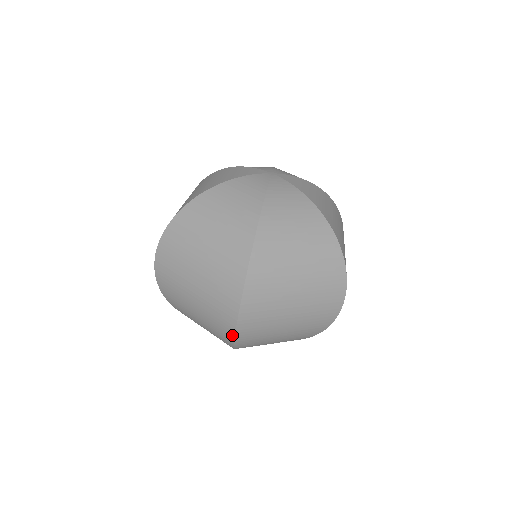
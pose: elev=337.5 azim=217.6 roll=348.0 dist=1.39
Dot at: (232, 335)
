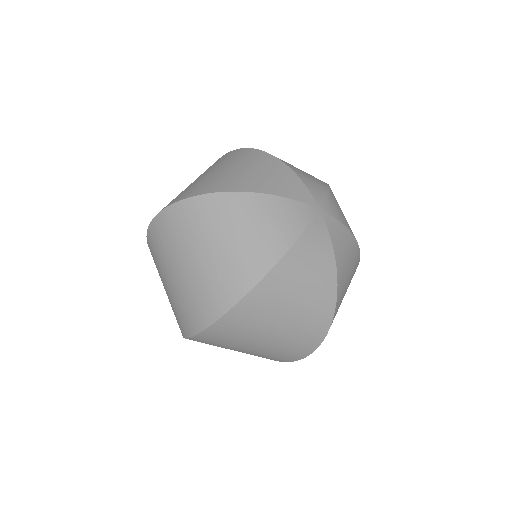
Dot at: (185, 335)
